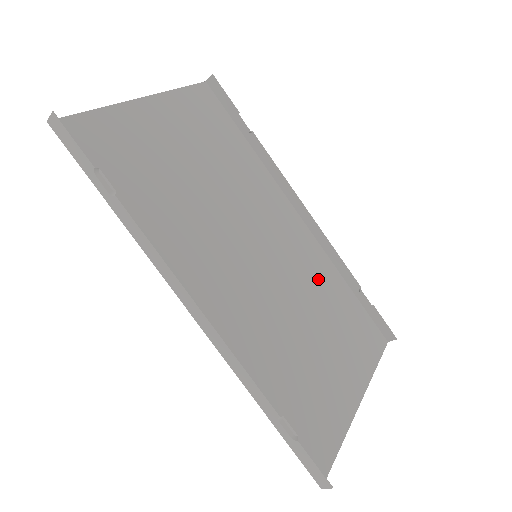
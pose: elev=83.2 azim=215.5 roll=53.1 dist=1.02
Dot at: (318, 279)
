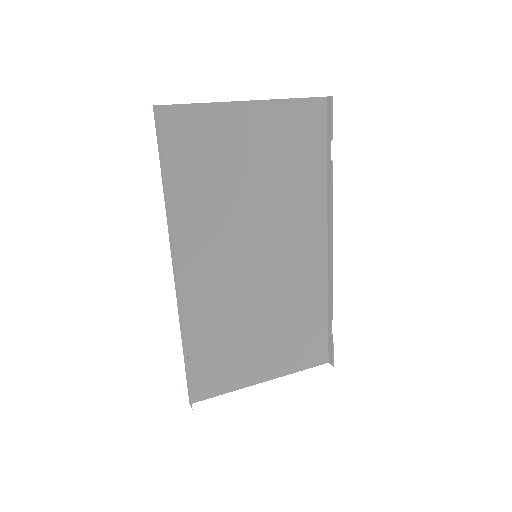
Dot at: (301, 294)
